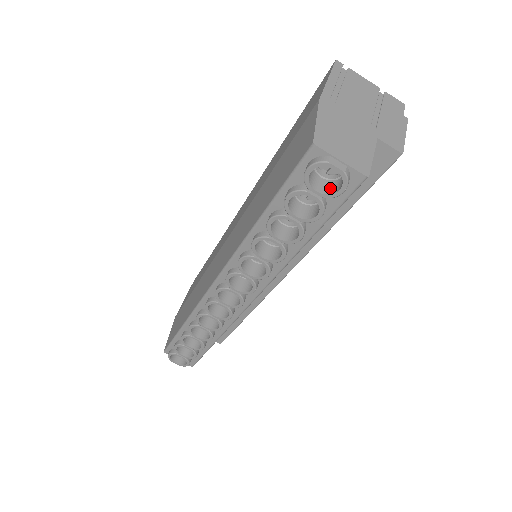
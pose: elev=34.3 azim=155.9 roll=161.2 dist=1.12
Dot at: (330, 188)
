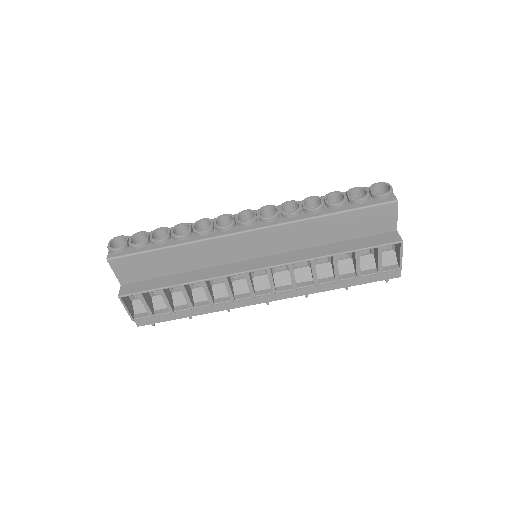
Dot at: (376, 197)
